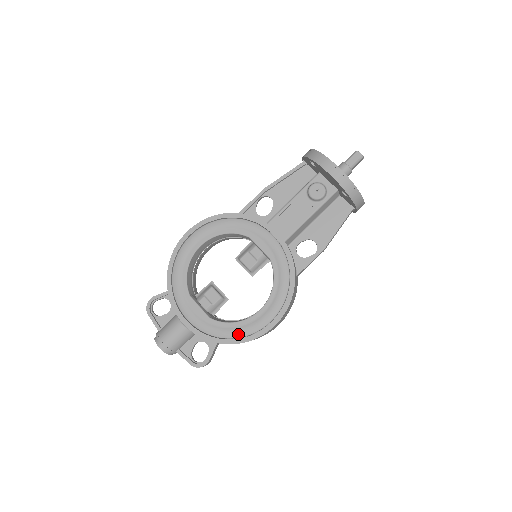
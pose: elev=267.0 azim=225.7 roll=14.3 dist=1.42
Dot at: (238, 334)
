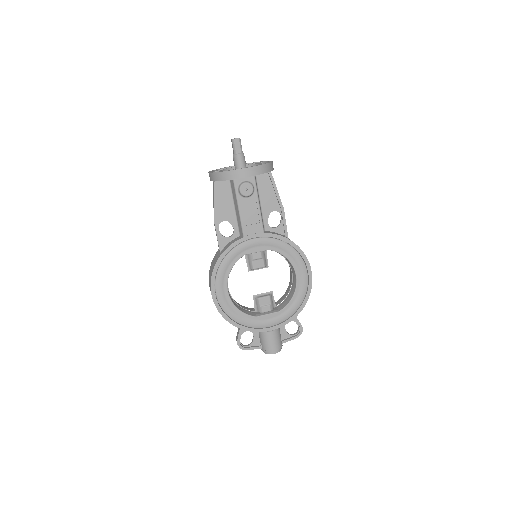
Dot at: (301, 299)
